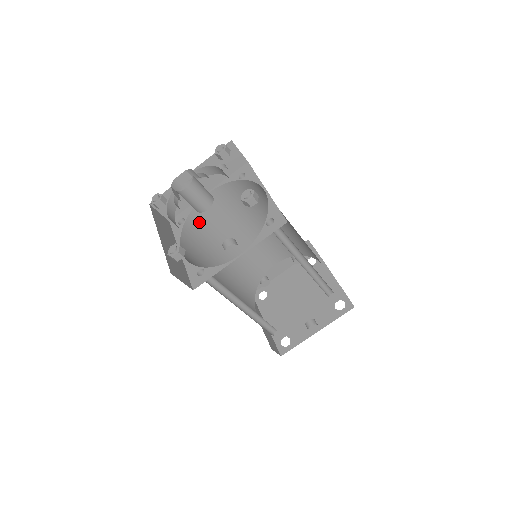
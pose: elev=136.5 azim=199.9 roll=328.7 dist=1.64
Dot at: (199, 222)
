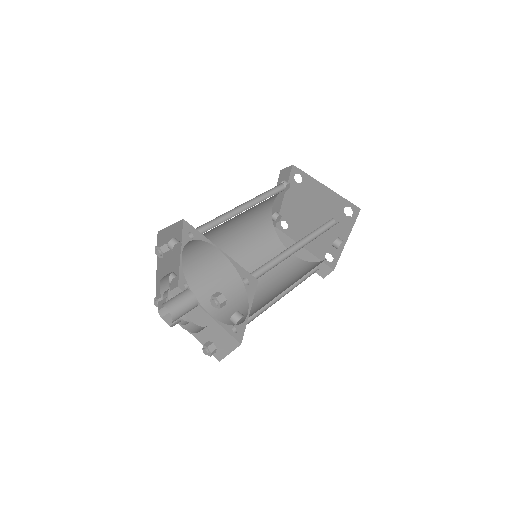
Dot at: (196, 270)
